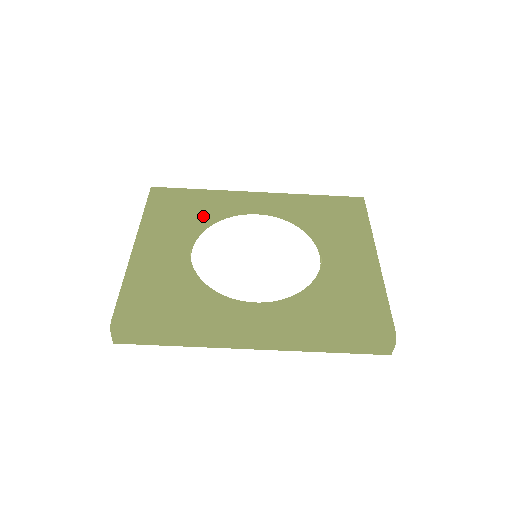
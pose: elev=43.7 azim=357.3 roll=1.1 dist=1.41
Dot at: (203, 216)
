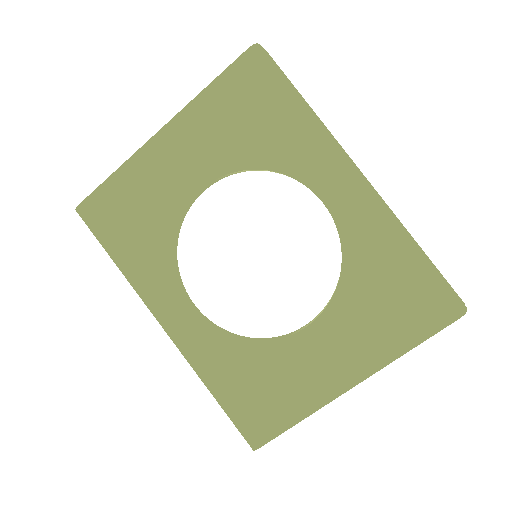
Dot at: (255, 156)
